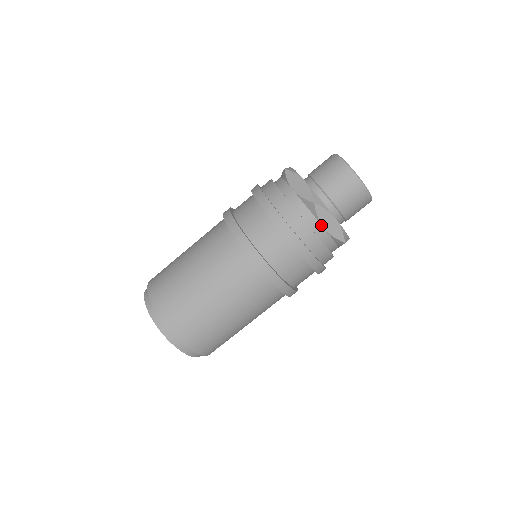
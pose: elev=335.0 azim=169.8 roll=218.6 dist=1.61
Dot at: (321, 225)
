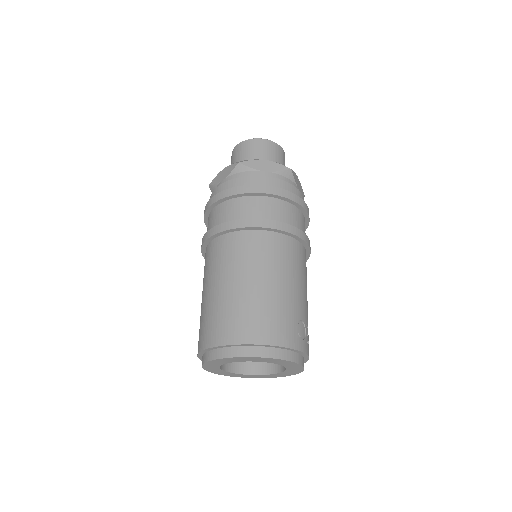
Dot at: (260, 171)
